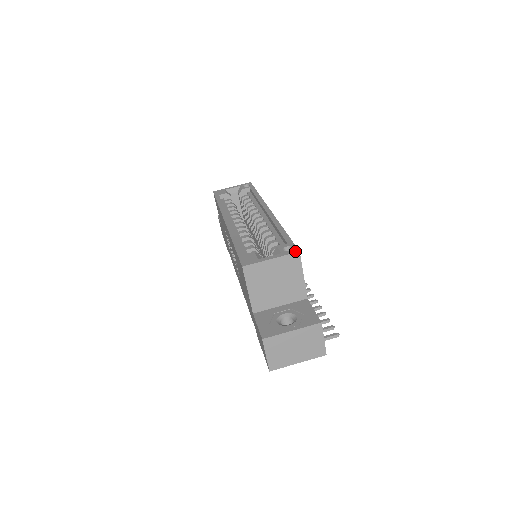
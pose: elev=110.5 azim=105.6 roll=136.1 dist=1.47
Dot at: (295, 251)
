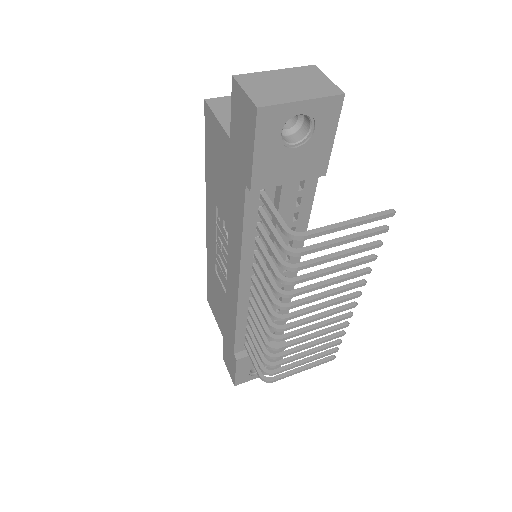
Dot at: occluded
